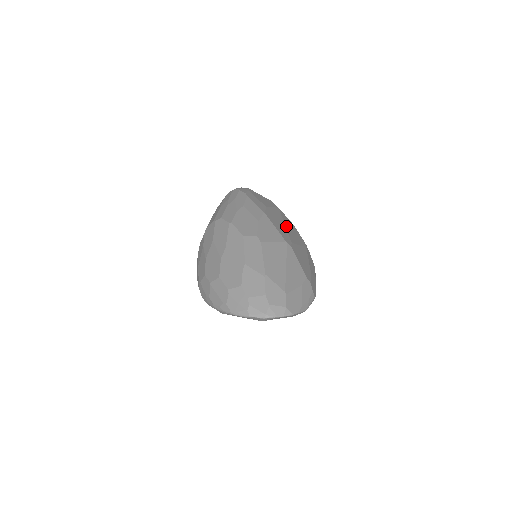
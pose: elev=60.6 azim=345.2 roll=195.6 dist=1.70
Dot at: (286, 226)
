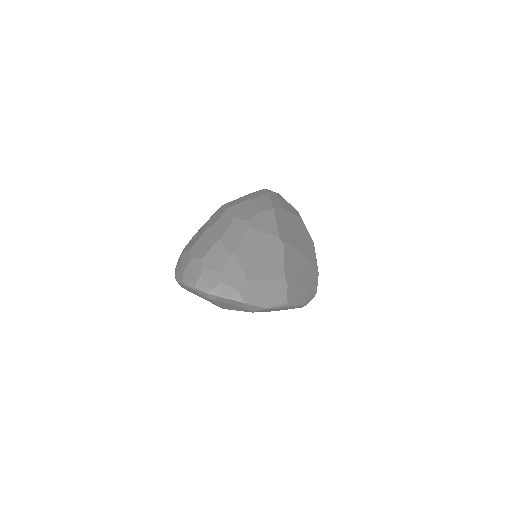
Dot at: (296, 232)
